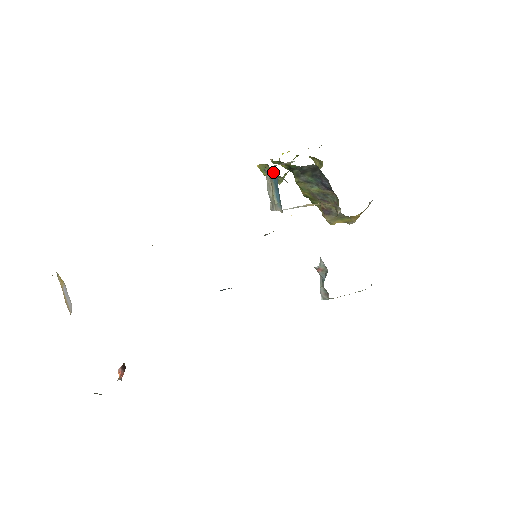
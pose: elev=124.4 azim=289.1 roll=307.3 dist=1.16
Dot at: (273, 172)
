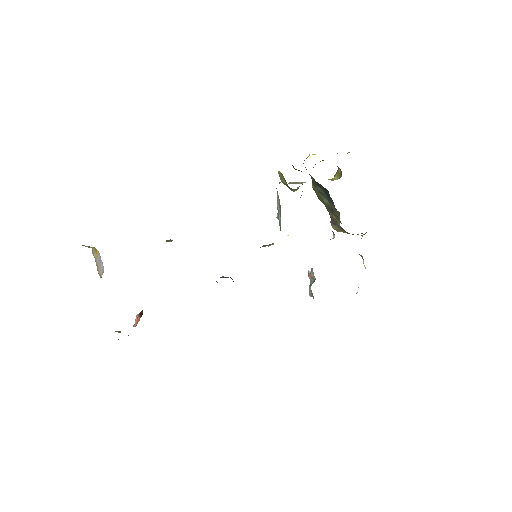
Dot at: (278, 197)
